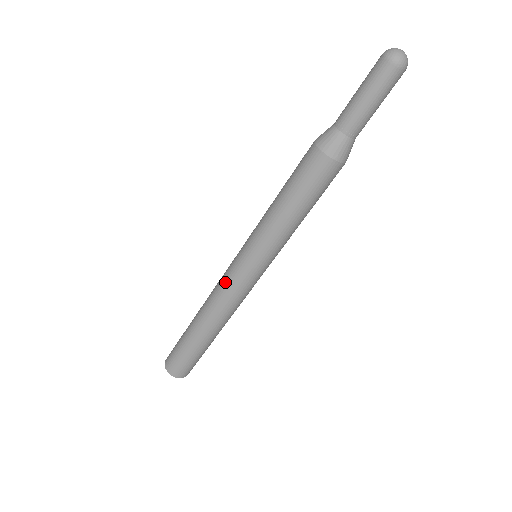
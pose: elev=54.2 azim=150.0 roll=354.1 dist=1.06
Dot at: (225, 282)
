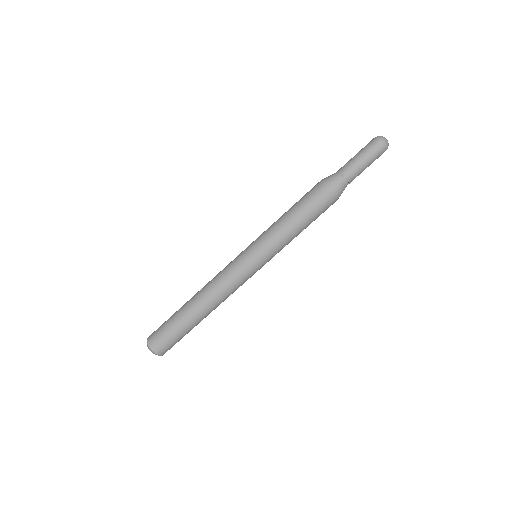
Dot at: (229, 273)
